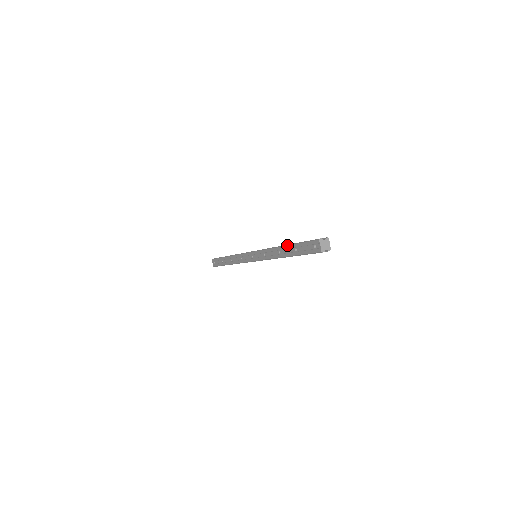
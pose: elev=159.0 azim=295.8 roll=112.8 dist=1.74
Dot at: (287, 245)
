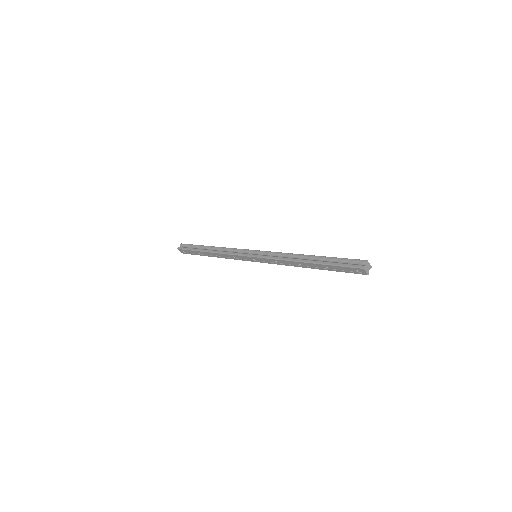
Dot at: (313, 264)
